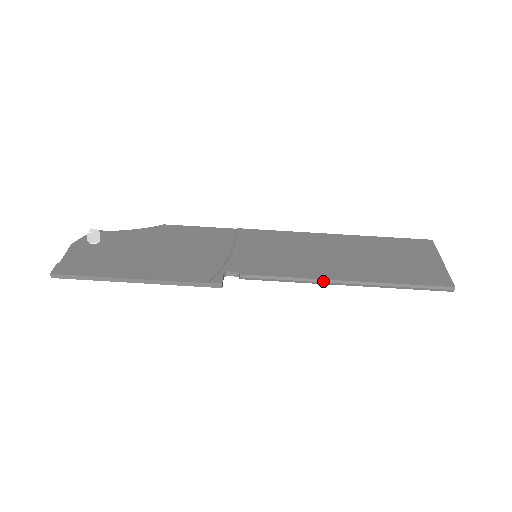
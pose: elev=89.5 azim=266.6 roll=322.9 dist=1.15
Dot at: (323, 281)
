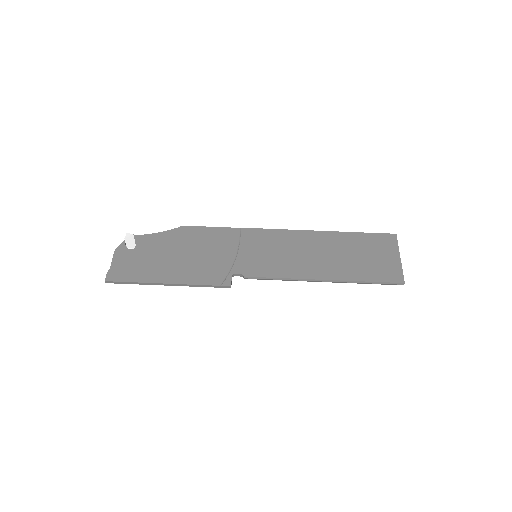
Dot at: (306, 280)
